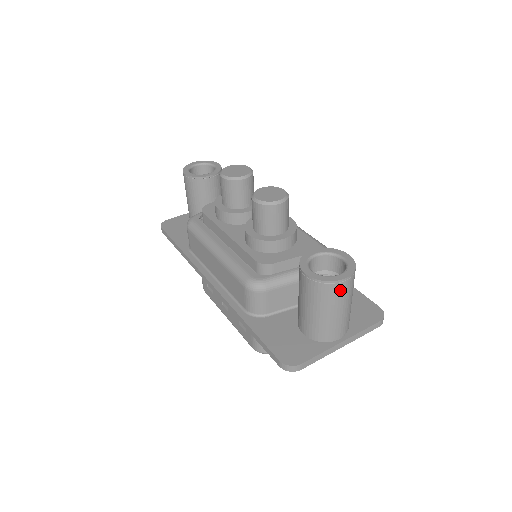
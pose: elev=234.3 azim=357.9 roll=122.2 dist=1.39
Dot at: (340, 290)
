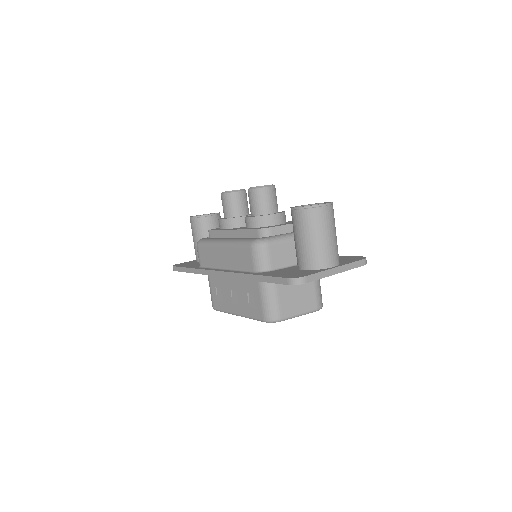
Dot at: (324, 214)
